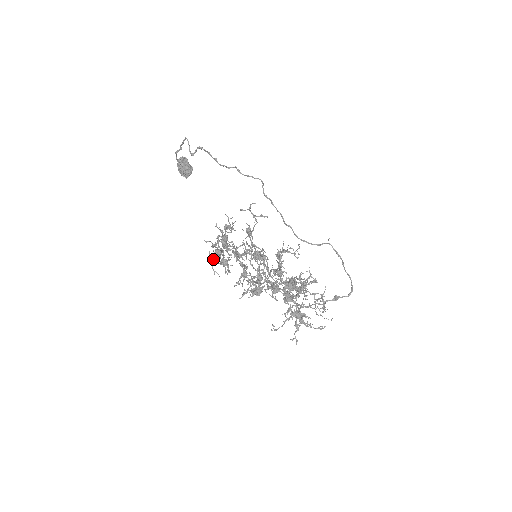
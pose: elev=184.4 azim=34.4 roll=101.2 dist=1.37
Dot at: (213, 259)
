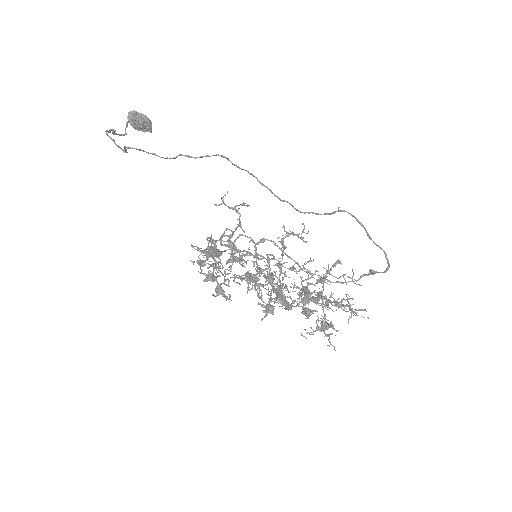
Dot at: occluded
